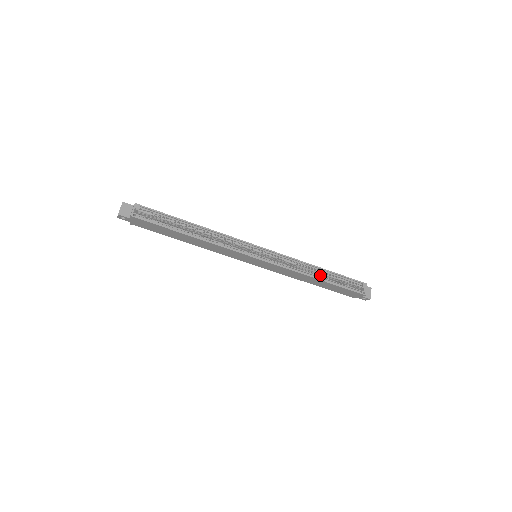
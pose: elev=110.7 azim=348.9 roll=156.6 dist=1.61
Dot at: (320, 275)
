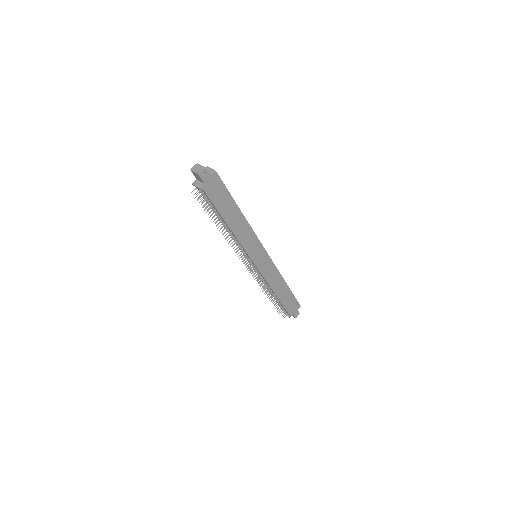
Dot at: occluded
